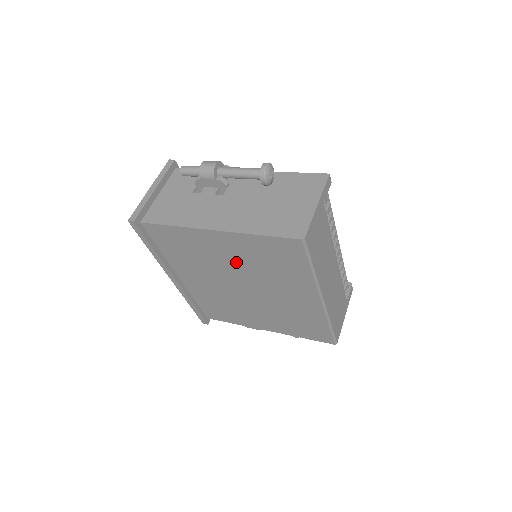
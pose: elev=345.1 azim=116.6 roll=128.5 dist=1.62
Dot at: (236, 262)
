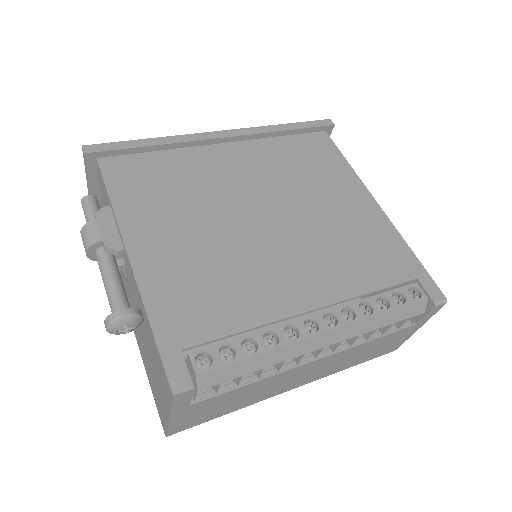
Dot at: occluded
